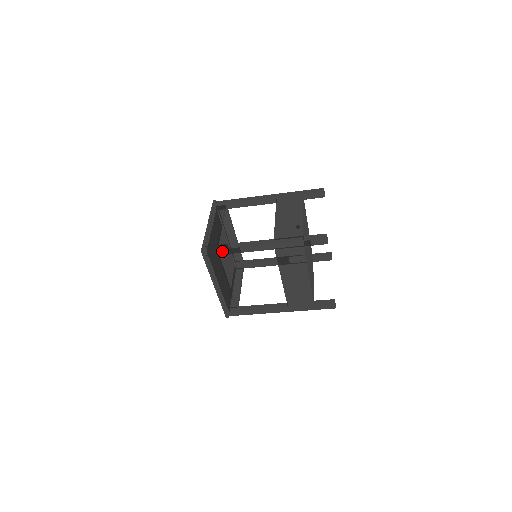
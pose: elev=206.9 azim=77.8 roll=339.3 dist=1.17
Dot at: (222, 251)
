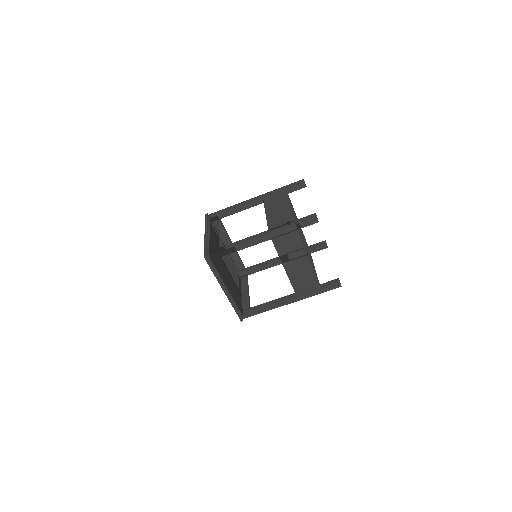
Dot at: (223, 252)
